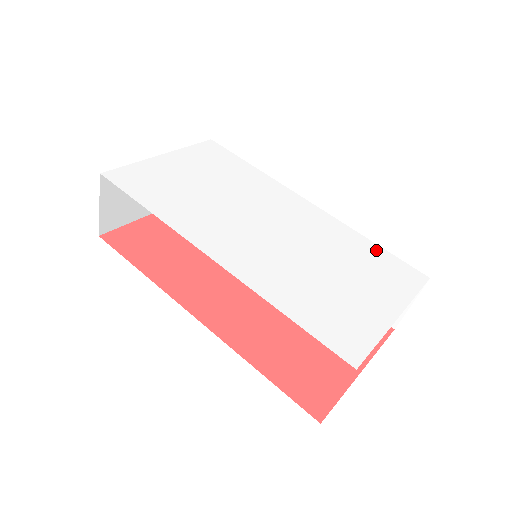
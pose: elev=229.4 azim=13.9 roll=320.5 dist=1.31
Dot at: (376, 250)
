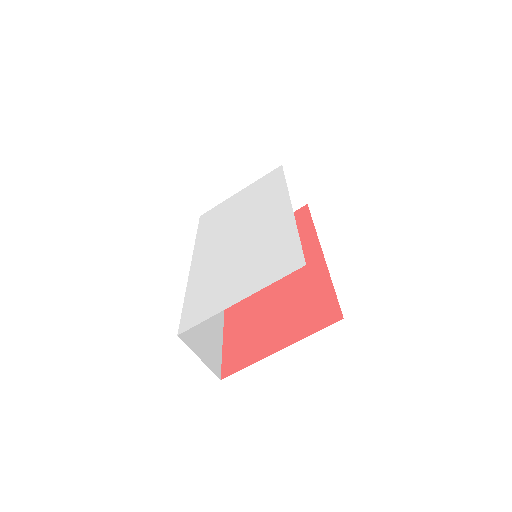
Dot at: (291, 242)
